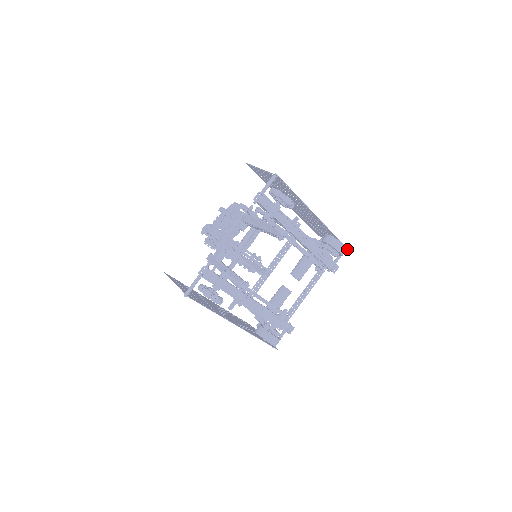
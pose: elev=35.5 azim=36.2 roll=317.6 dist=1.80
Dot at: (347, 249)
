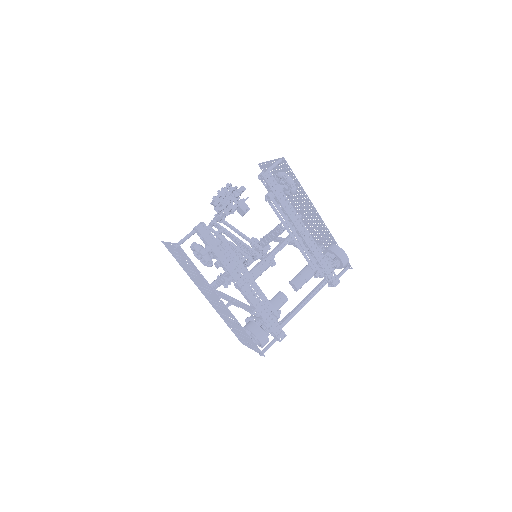
Dot at: (350, 266)
